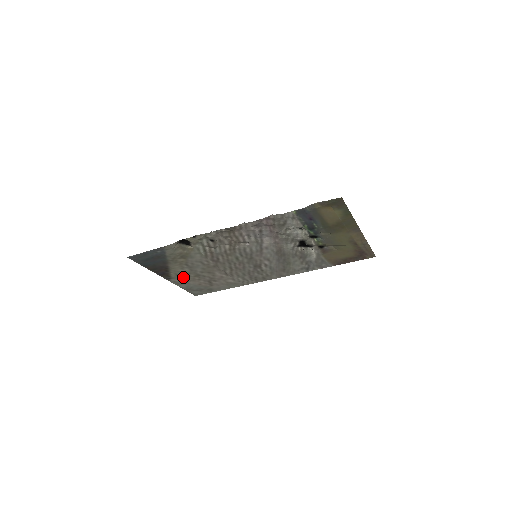
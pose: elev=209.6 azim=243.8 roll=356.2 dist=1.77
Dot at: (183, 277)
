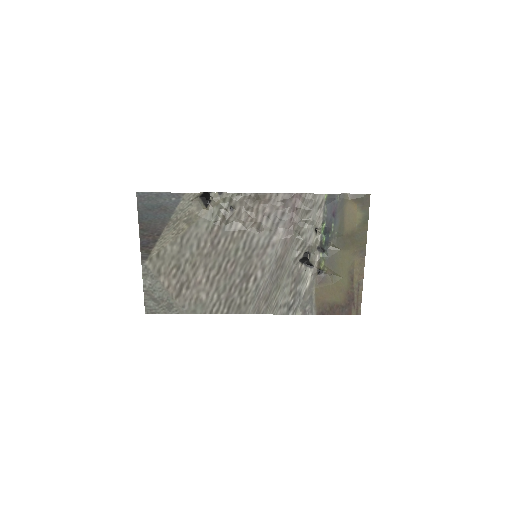
Dot at: (161, 263)
